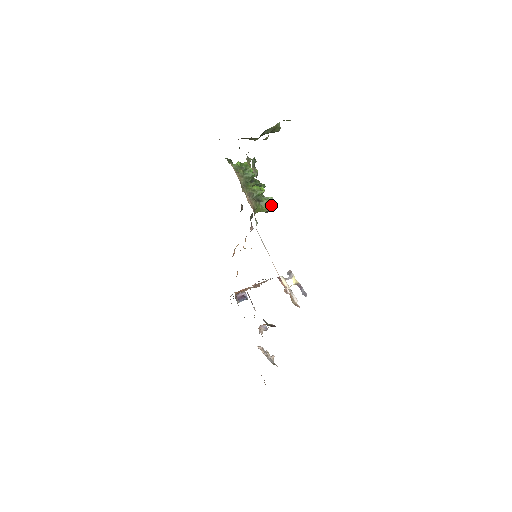
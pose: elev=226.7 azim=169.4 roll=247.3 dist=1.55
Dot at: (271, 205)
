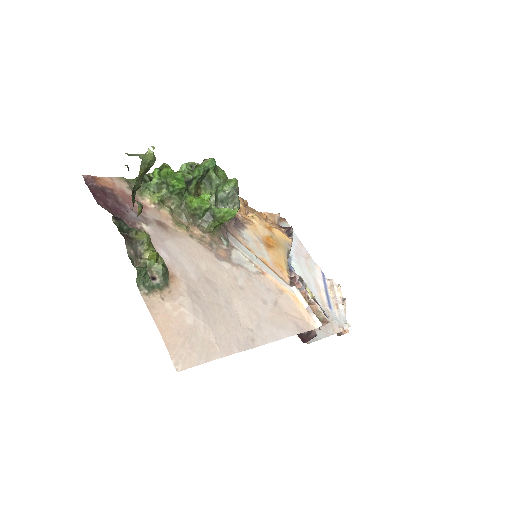
Dot at: (229, 215)
